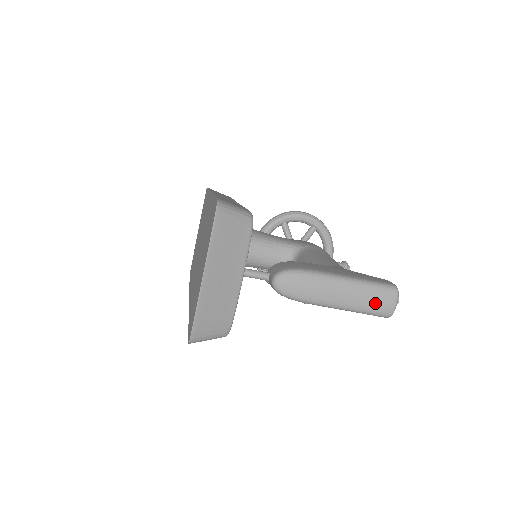
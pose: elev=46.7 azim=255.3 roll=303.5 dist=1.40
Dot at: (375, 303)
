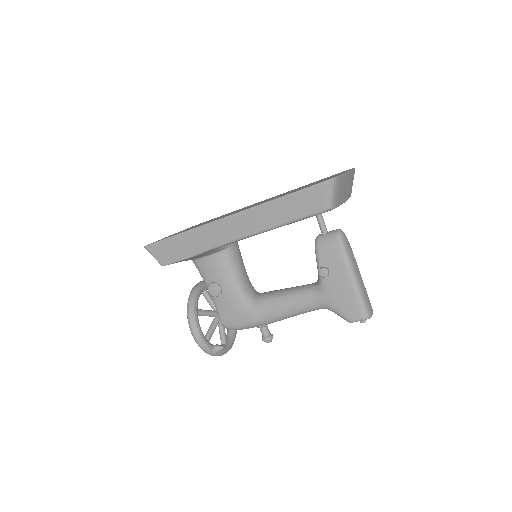
Dot at: (367, 300)
